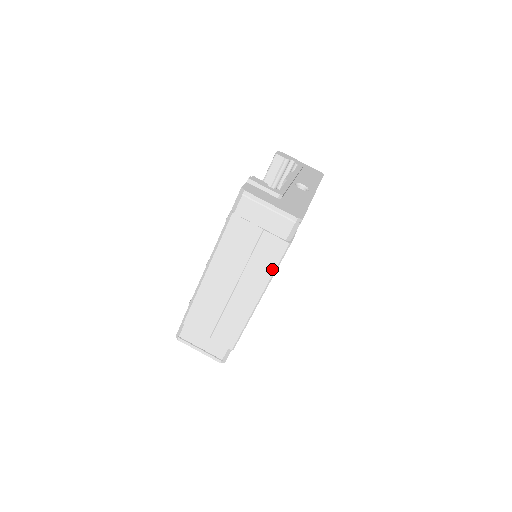
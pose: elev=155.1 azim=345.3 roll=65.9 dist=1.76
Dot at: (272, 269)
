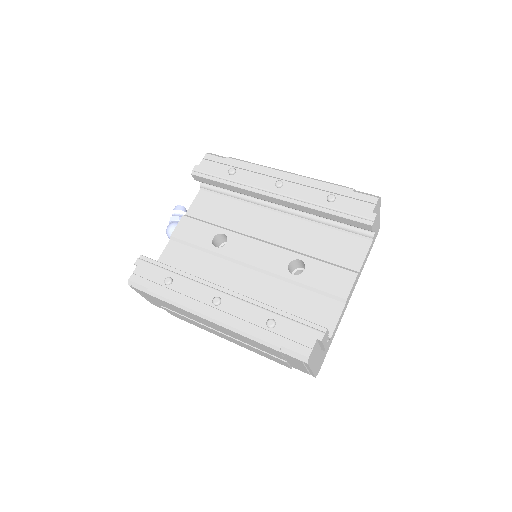
Dot at: (261, 355)
